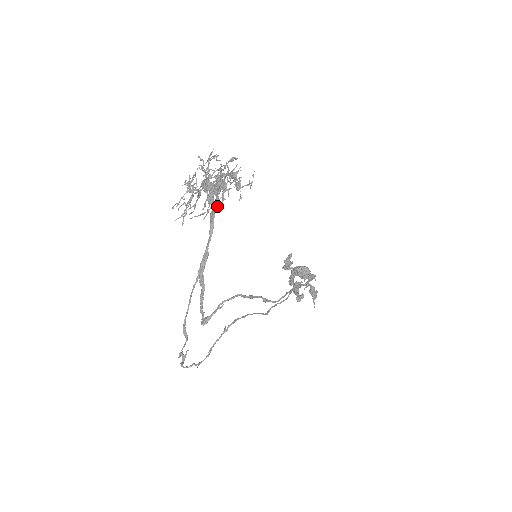
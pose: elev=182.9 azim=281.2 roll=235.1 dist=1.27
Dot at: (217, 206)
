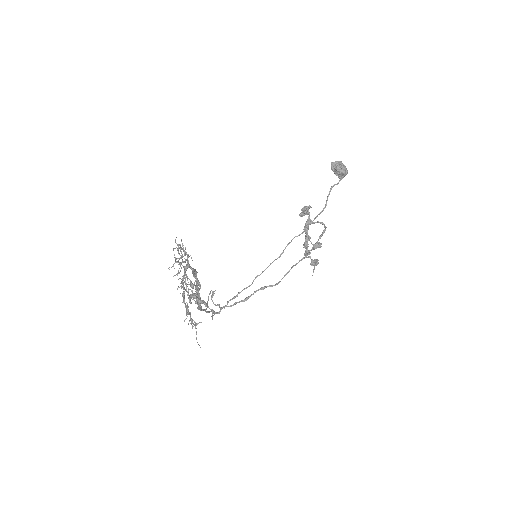
Dot at: occluded
